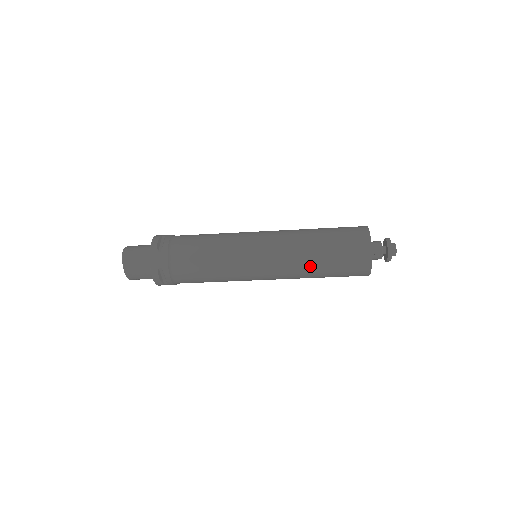
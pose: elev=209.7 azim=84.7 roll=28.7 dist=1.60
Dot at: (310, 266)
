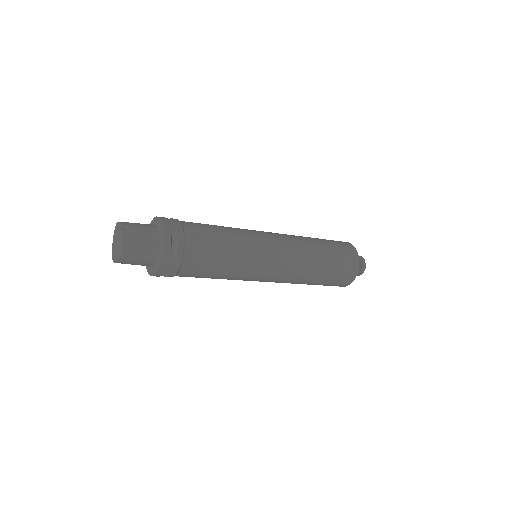
Dot at: (303, 283)
